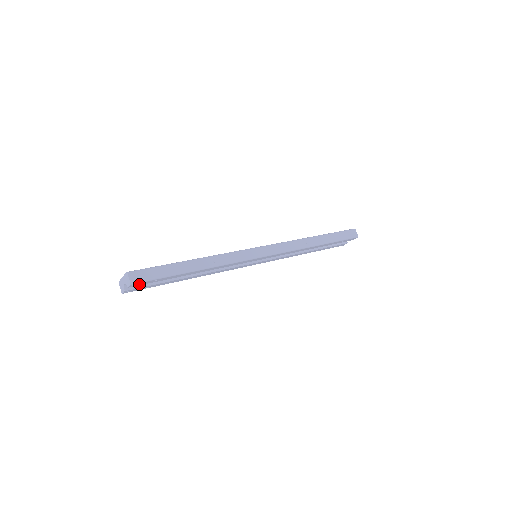
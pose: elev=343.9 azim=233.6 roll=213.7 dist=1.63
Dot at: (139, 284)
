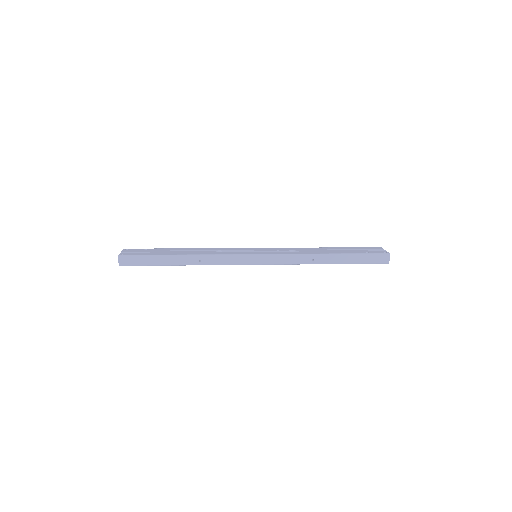
Dot at: occluded
